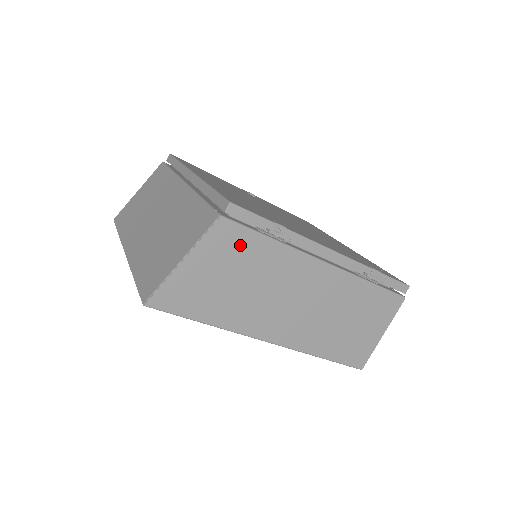
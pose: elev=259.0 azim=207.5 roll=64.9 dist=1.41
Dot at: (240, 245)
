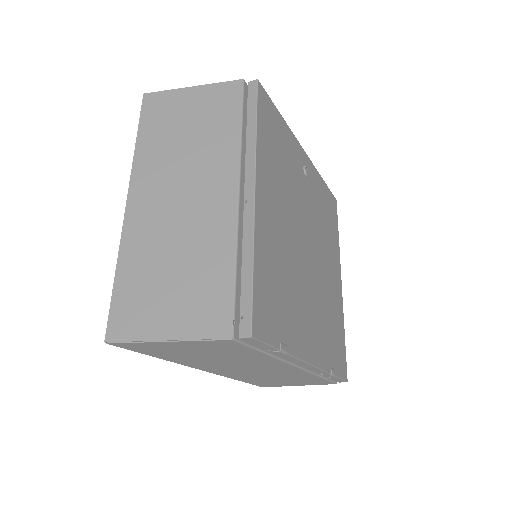
Dot at: (233, 349)
